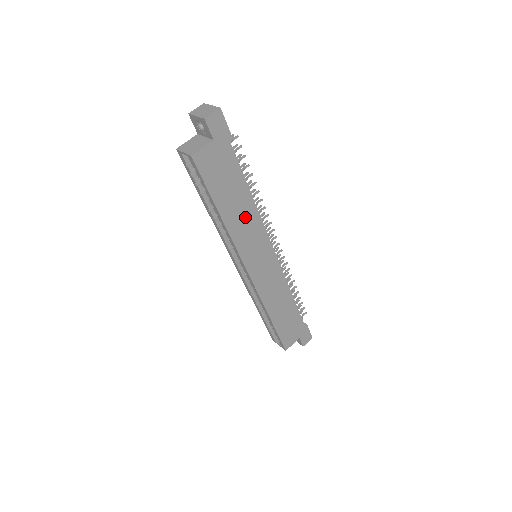
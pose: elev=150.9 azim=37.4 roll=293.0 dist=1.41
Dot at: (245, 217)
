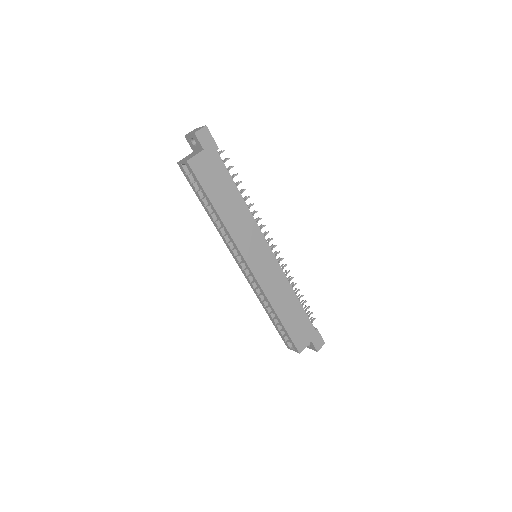
Dot at: (239, 215)
